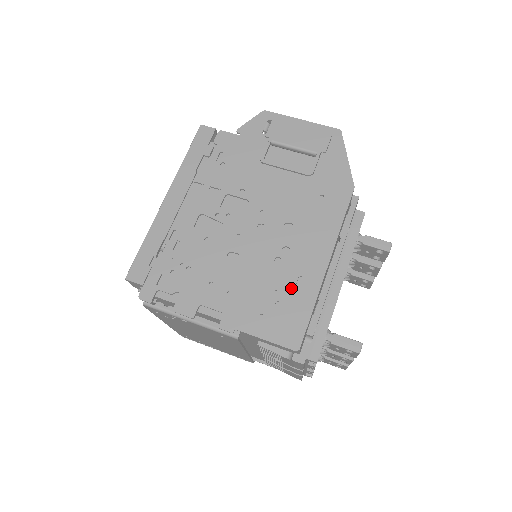
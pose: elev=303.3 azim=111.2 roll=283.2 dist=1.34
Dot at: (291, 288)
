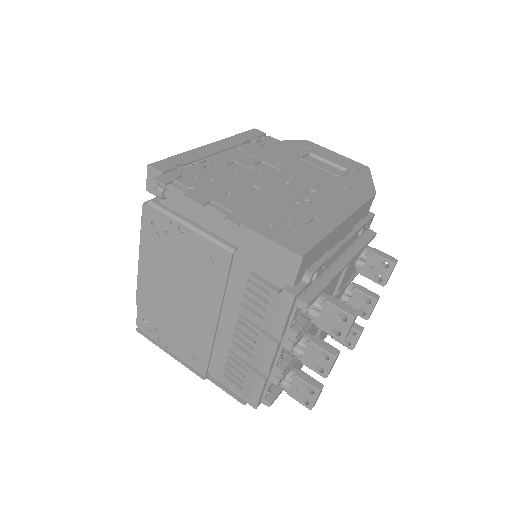
Dot at: (305, 220)
